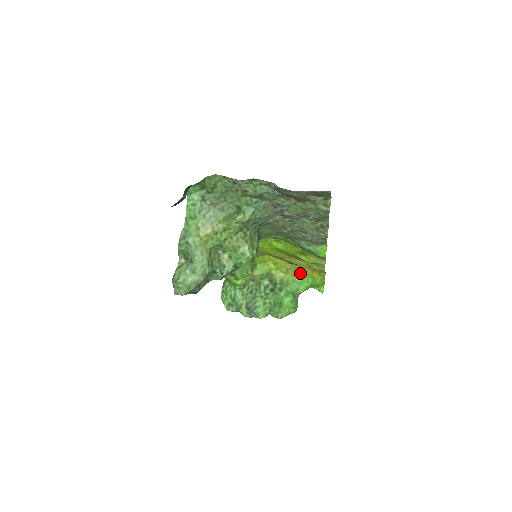
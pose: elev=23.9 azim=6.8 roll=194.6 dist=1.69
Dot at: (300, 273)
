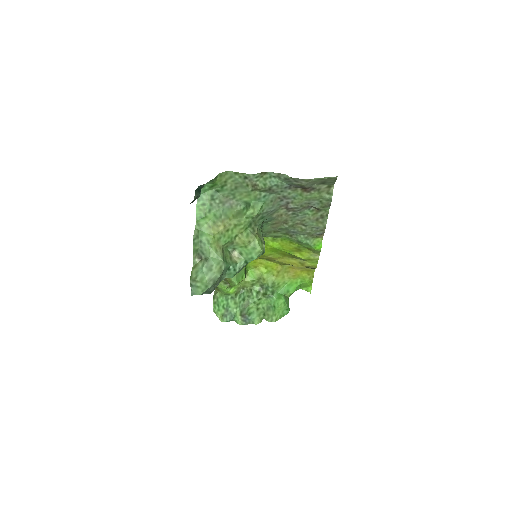
Dot at: (290, 274)
